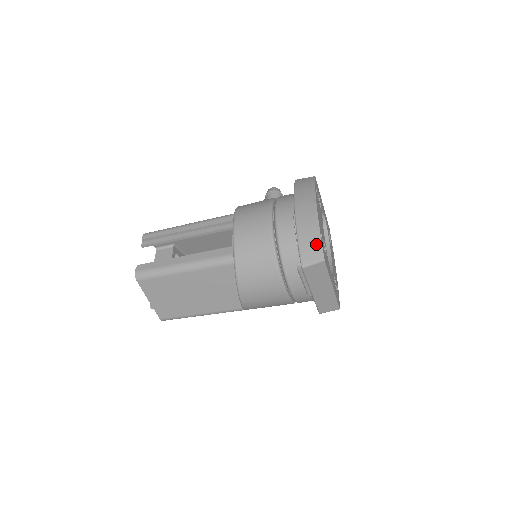
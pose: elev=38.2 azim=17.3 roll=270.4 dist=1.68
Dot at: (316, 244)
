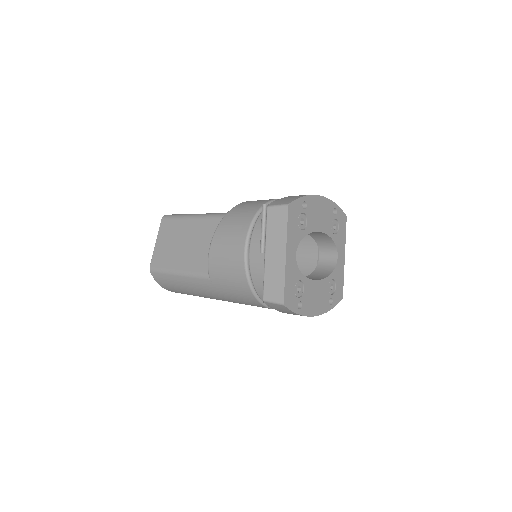
Dot at: (293, 198)
